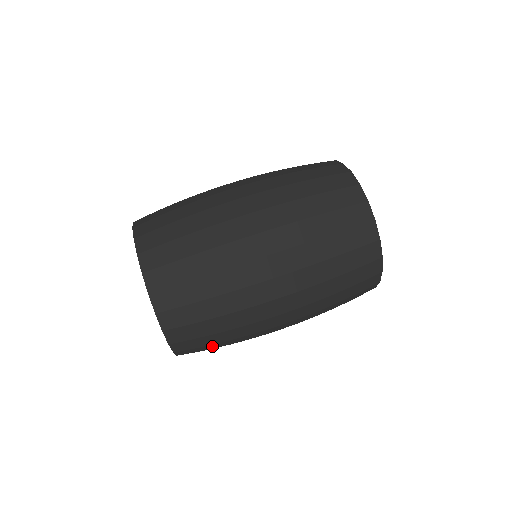
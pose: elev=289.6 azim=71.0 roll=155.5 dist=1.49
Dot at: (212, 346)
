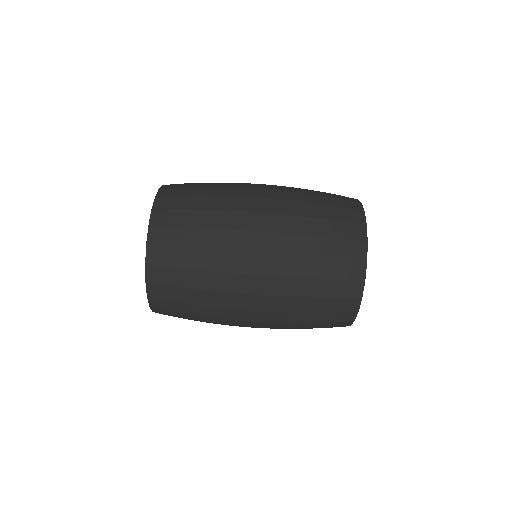
Dot at: (184, 315)
